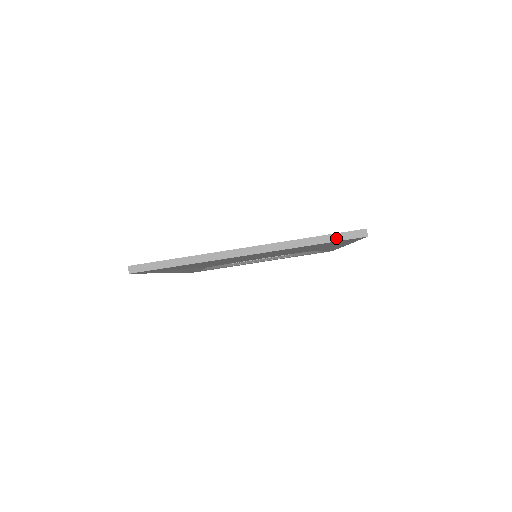
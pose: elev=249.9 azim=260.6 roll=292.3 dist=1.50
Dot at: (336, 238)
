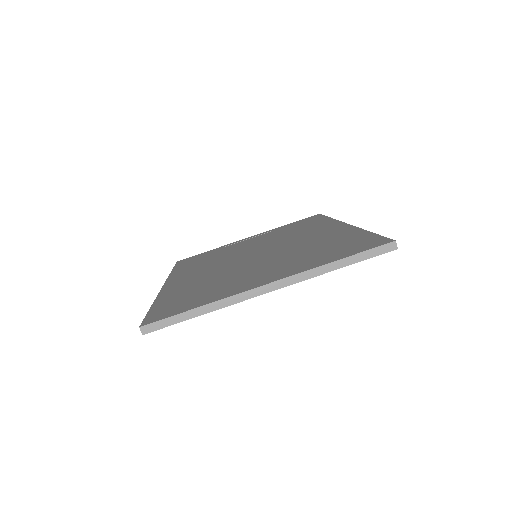
Dot at: (365, 256)
